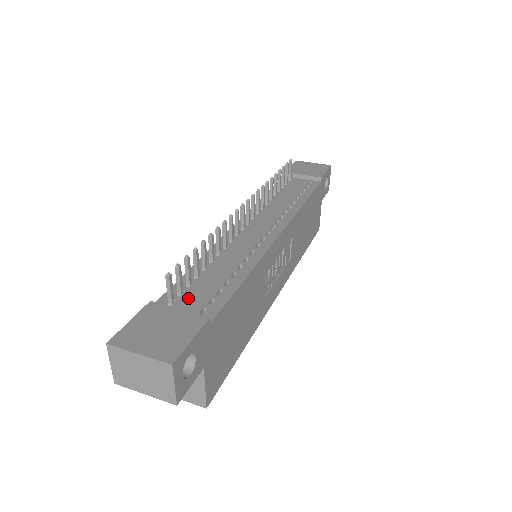
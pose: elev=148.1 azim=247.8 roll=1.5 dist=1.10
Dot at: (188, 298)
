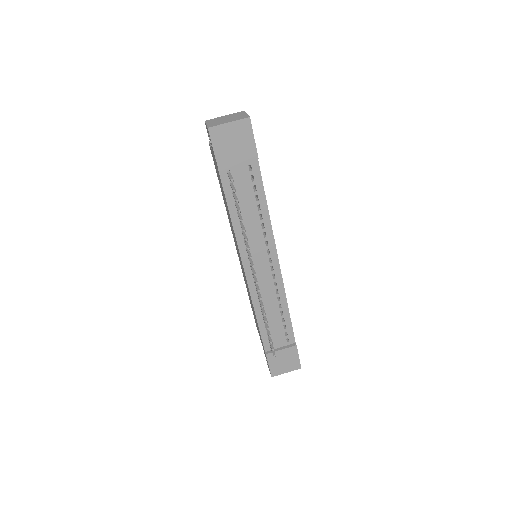
Dot at: (275, 339)
